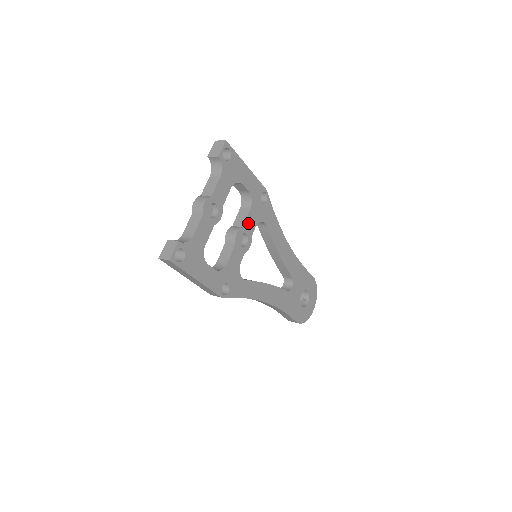
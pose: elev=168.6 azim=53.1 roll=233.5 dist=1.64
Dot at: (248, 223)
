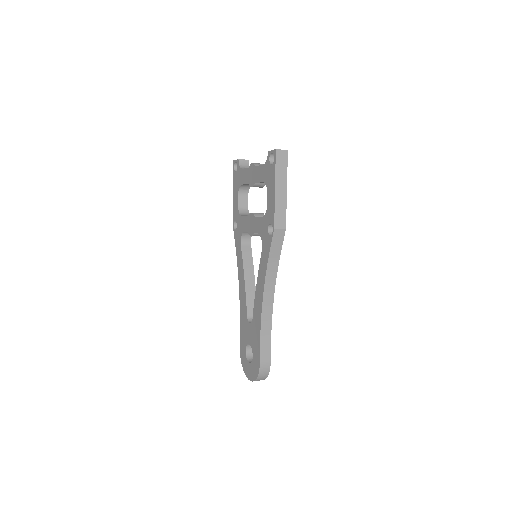
Dot at: occluded
